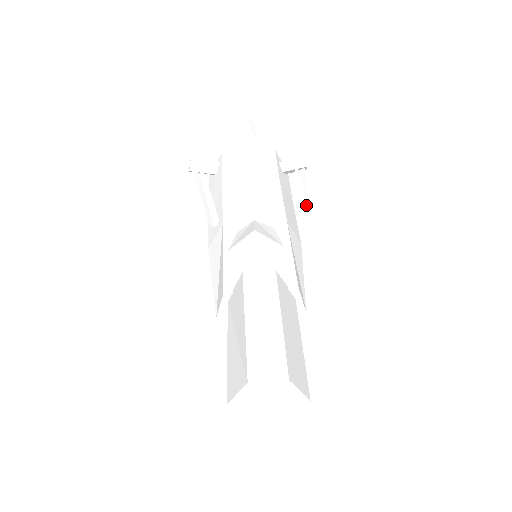
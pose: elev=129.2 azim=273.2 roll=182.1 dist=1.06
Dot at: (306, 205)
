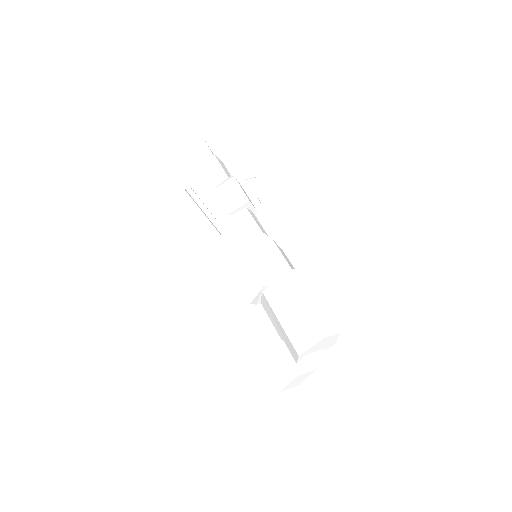
Dot at: (272, 216)
